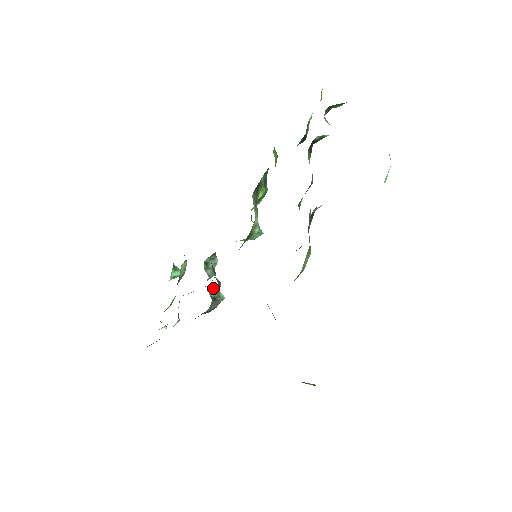
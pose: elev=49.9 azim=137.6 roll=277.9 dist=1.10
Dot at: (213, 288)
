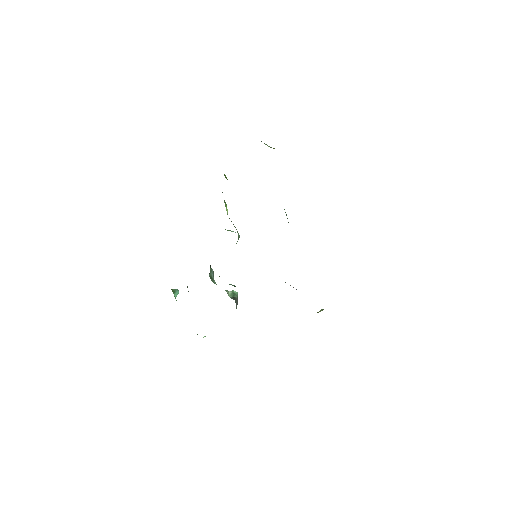
Dot at: (228, 291)
